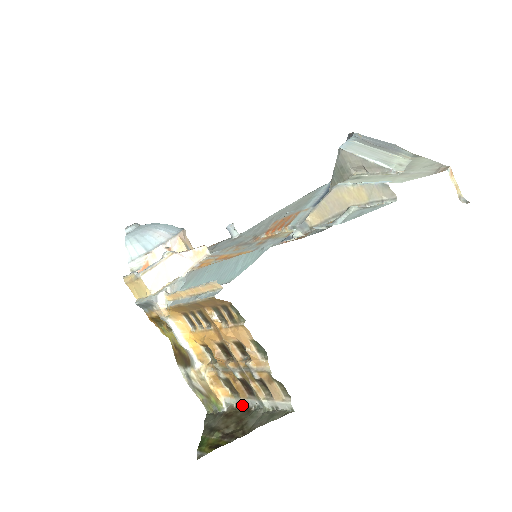
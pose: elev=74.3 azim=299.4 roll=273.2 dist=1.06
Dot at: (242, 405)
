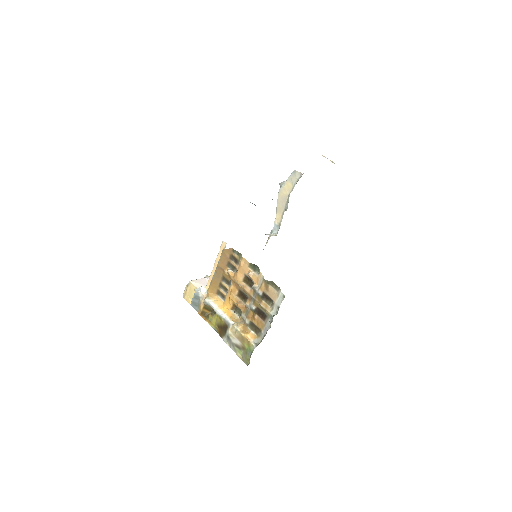
Dot at: (264, 336)
